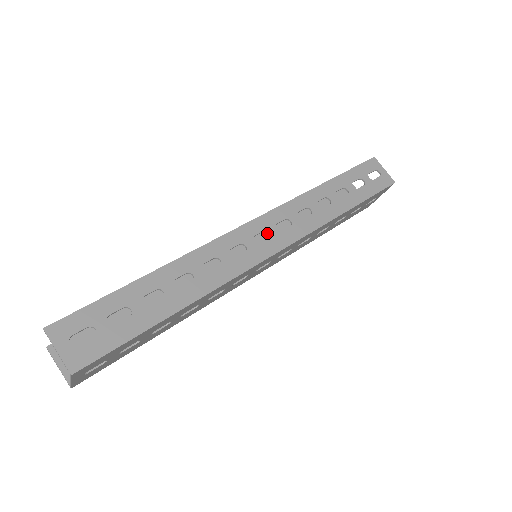
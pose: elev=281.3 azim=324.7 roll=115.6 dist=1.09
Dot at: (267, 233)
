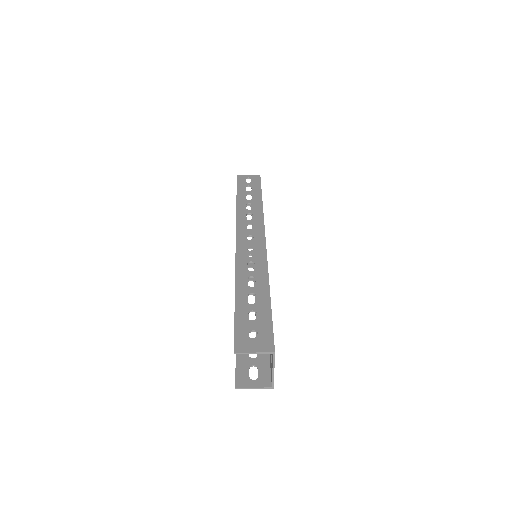
Dot at: occluded
